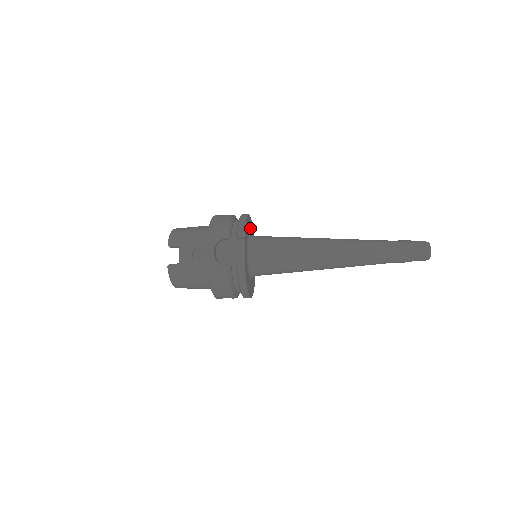
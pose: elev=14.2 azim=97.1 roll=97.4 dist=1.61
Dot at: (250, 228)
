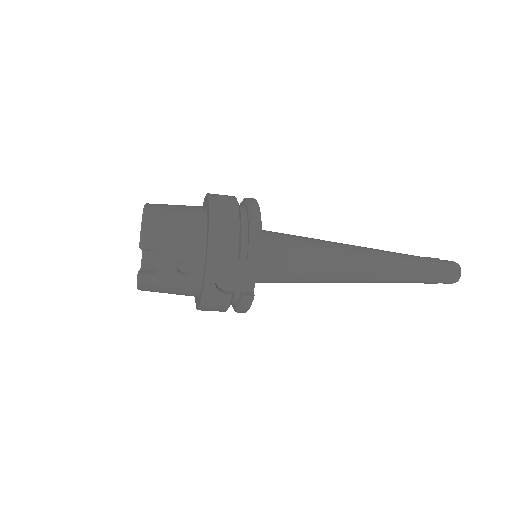
Dot at: occluded
